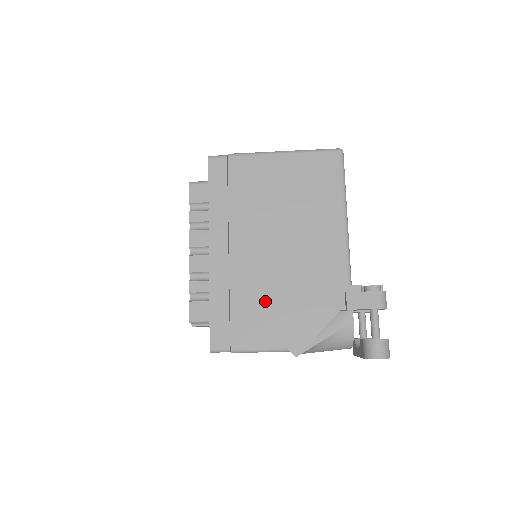
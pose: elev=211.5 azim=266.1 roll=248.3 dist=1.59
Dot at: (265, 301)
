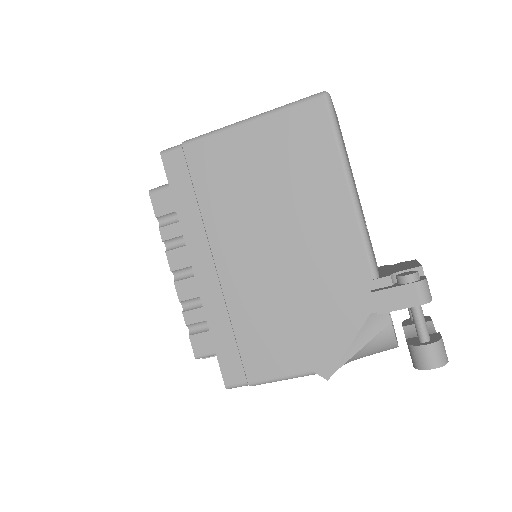
Dot at: (274, 320)
